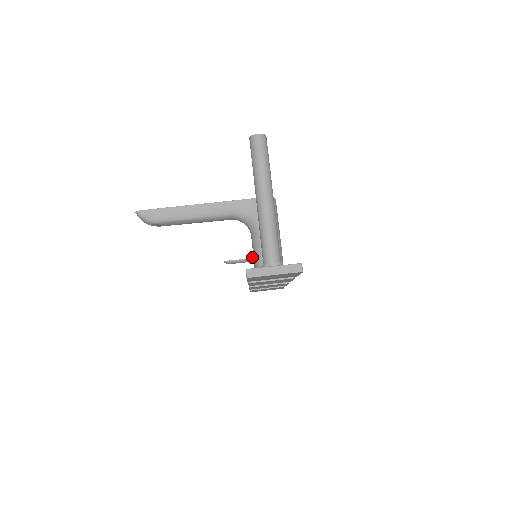
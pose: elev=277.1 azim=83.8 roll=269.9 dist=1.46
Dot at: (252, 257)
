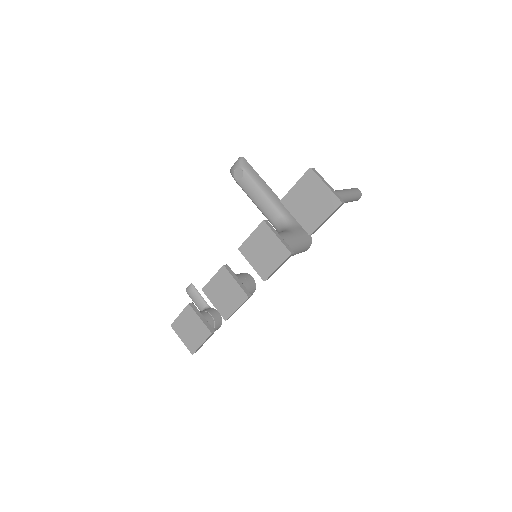
Dot at: (235, 274)
